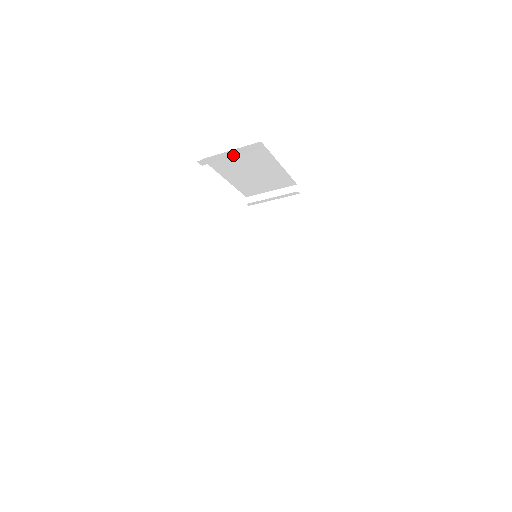
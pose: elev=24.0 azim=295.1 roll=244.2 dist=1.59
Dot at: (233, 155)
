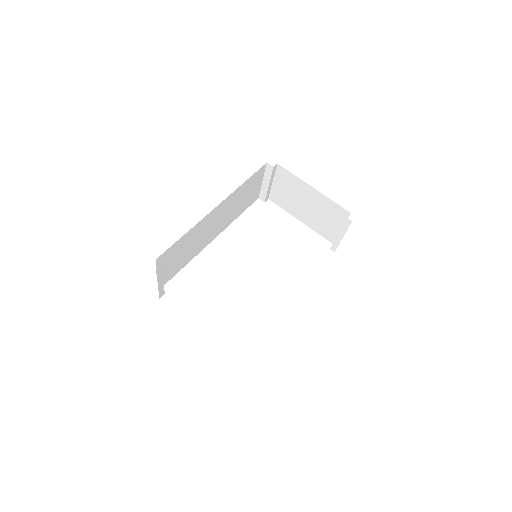
Dot at: (268, 183)
